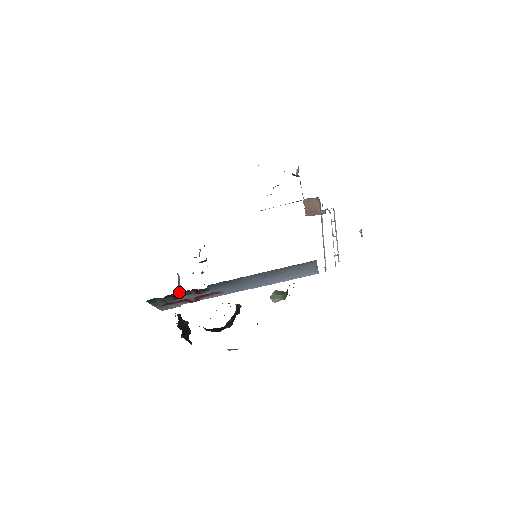
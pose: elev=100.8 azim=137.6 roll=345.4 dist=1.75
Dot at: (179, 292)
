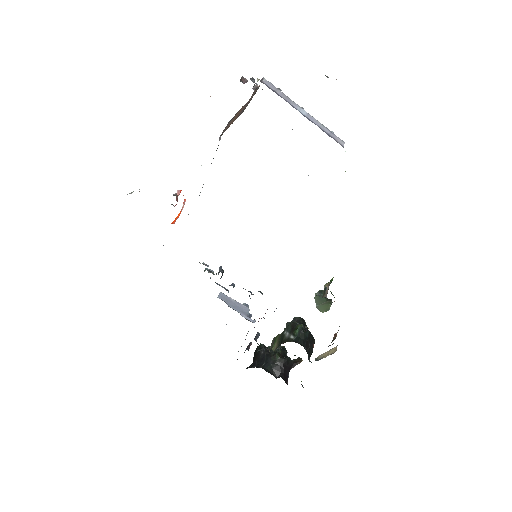
Dot at: occluded
